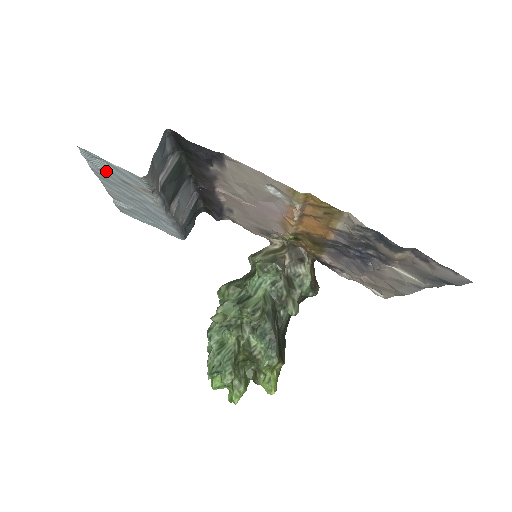
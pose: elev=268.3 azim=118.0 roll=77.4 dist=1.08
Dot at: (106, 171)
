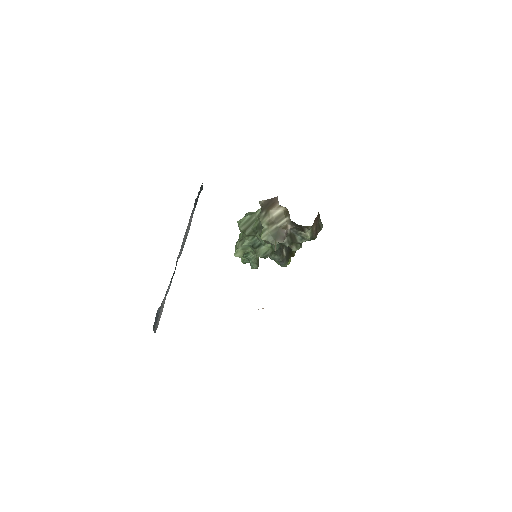
Dot at: occluded
